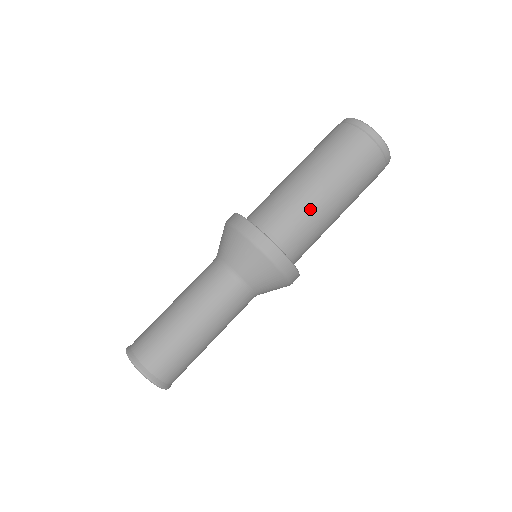
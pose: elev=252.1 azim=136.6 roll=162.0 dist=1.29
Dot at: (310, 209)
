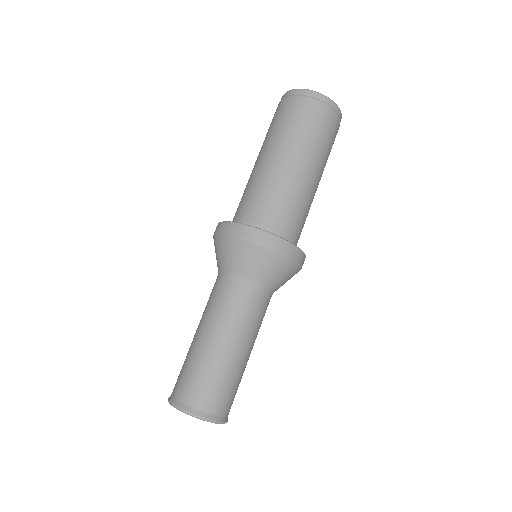
Dot at: (310, 203)
